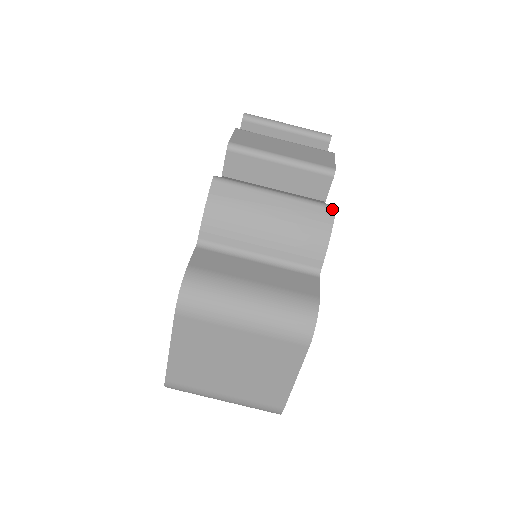
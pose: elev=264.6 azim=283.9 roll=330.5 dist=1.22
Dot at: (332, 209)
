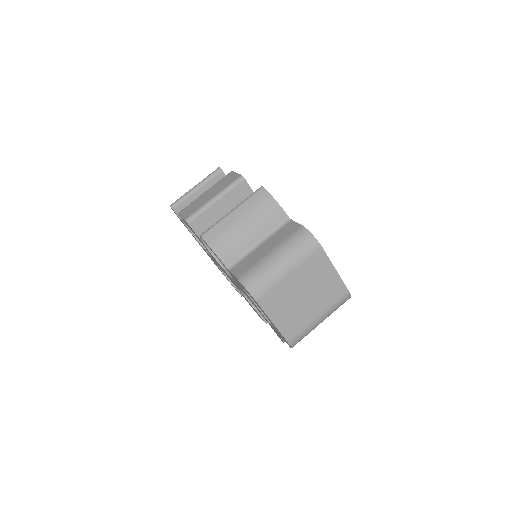
Dot at: (262, 189)
